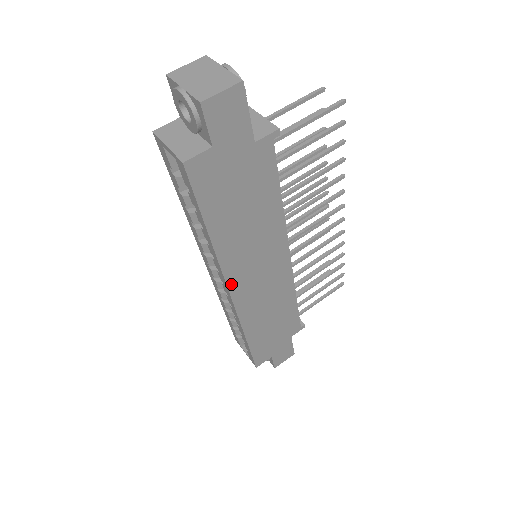
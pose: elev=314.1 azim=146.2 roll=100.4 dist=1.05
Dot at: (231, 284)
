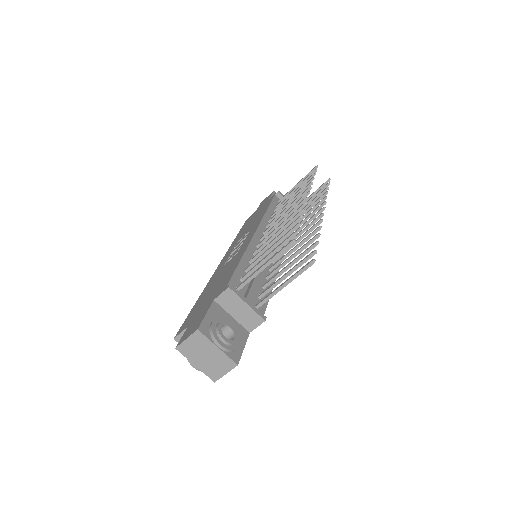
Dot at: occluded
